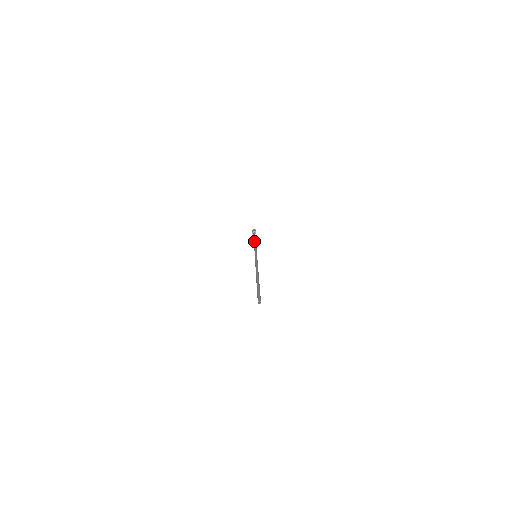
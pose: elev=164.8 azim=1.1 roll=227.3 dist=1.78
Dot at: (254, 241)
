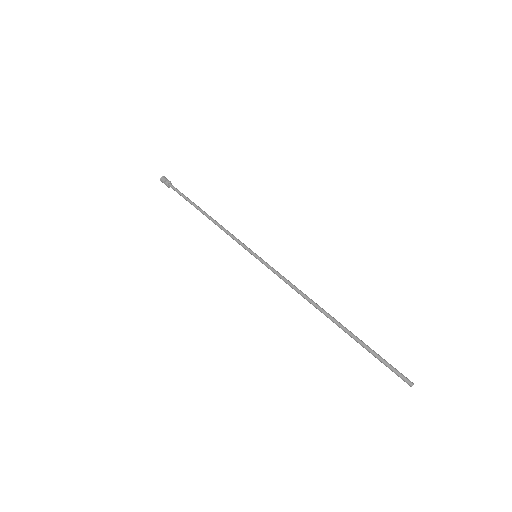
Dot at: occluded
